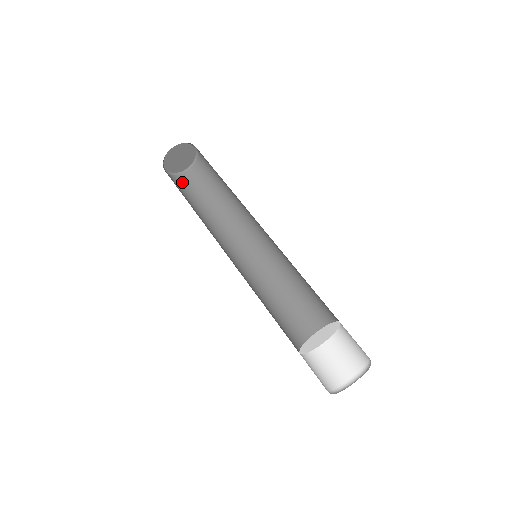
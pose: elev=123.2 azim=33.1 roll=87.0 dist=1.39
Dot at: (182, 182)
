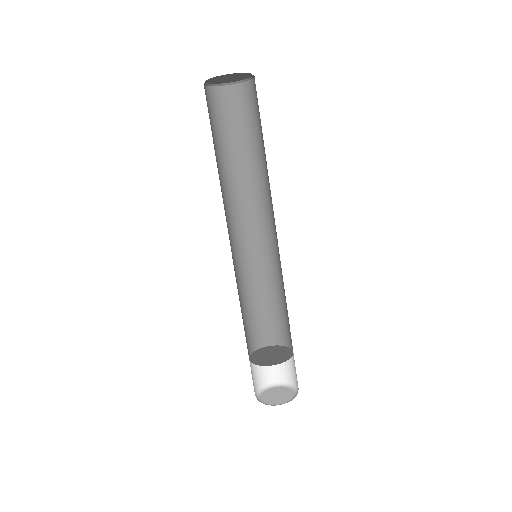
Dot at: (234, 100)
